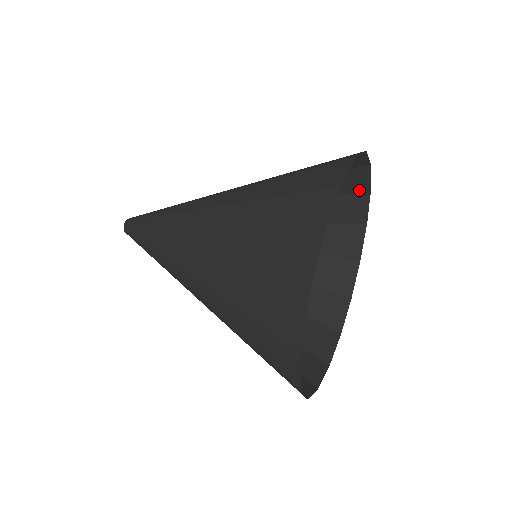
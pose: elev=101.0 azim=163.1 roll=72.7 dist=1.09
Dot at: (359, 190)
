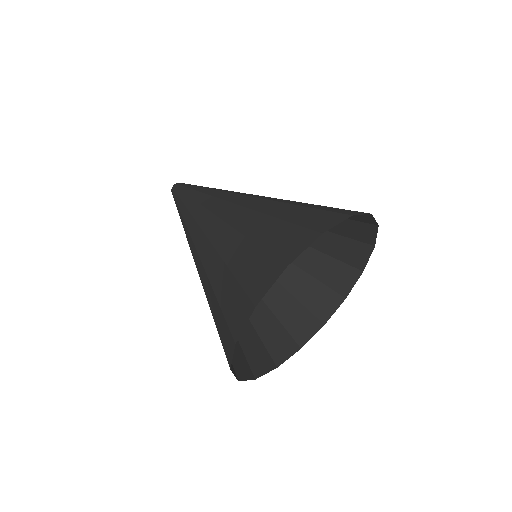
Dot at: (365, 241)
